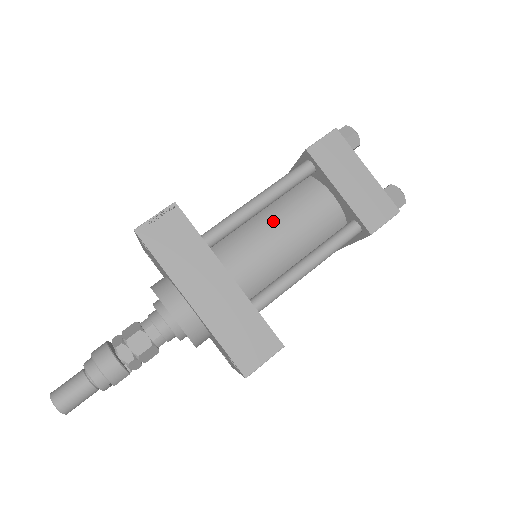
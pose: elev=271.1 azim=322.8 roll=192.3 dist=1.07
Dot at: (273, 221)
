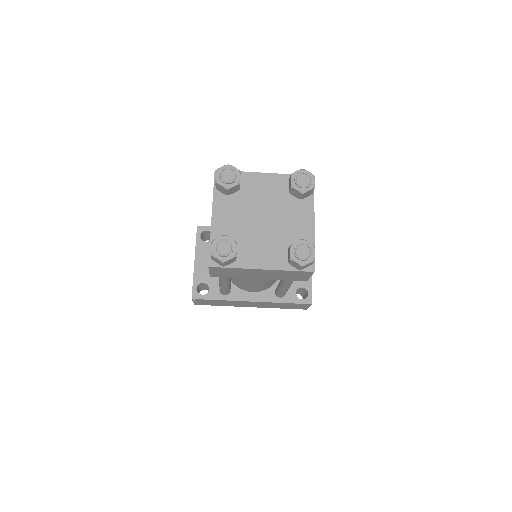
Dot at: (243, 278)
